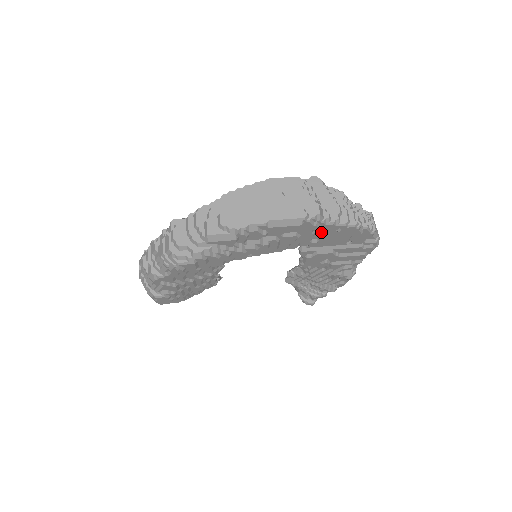
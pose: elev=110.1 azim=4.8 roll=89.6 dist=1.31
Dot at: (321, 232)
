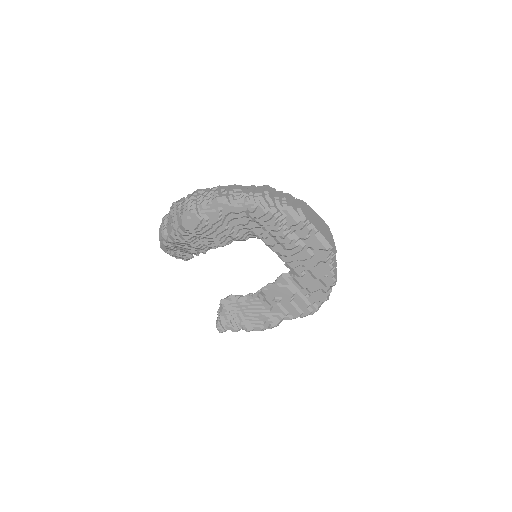
Dot at: (318, 268)
